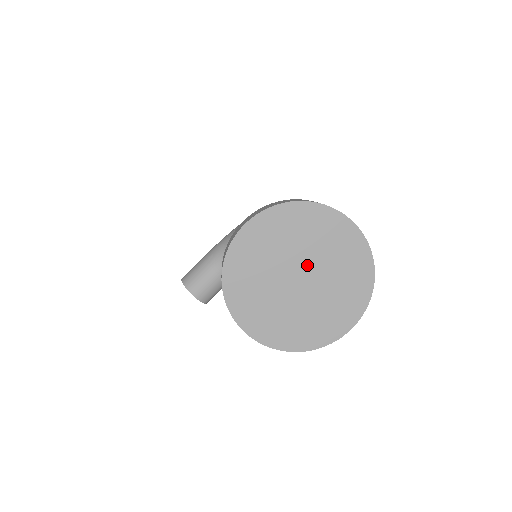
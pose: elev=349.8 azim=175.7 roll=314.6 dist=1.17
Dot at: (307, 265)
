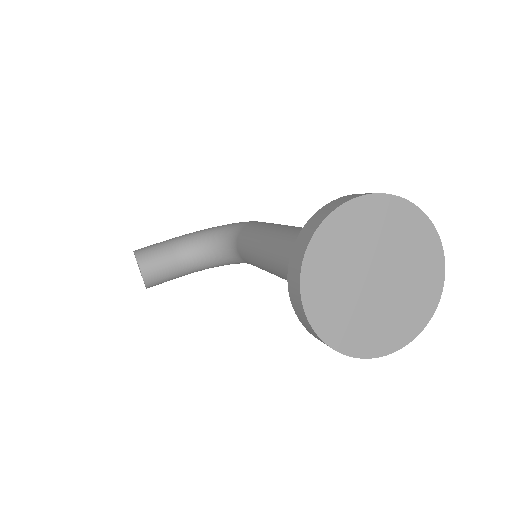
Dot at: (389, 268)
